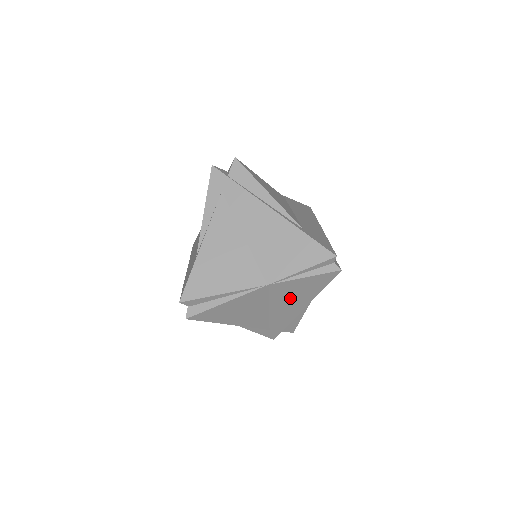
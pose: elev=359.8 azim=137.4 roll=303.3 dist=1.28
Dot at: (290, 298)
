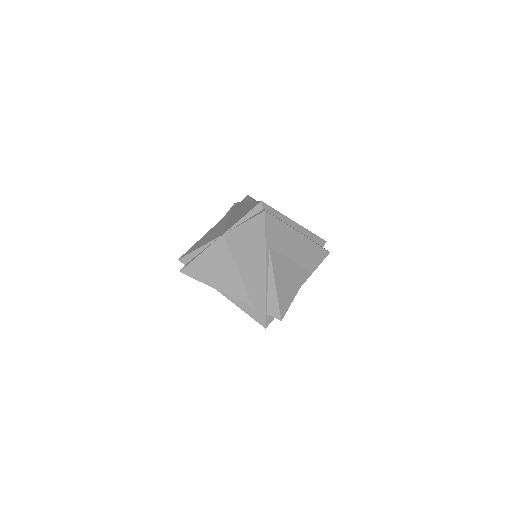
Dot at: (247, 254)
